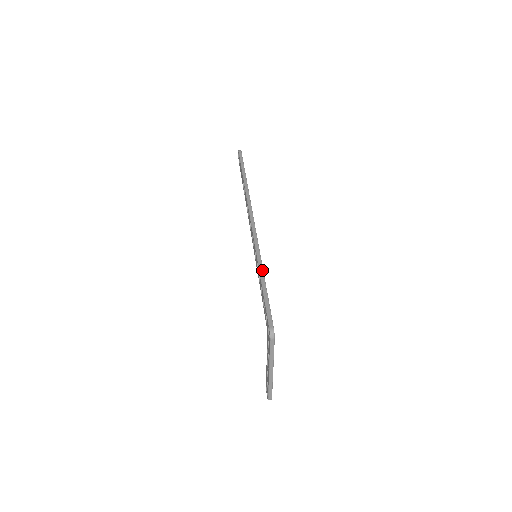
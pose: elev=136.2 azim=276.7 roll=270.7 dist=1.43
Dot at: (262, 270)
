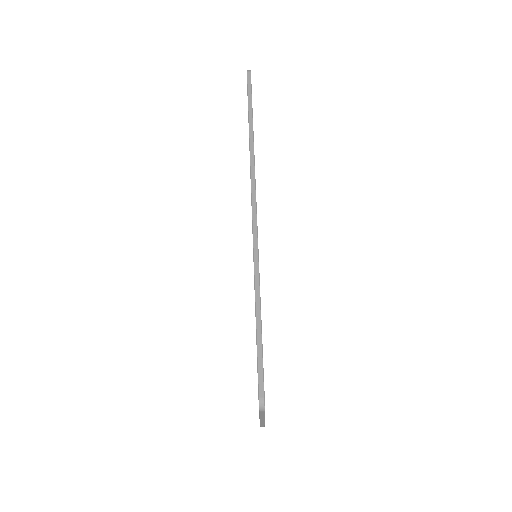
Dot at: (259, 297)
